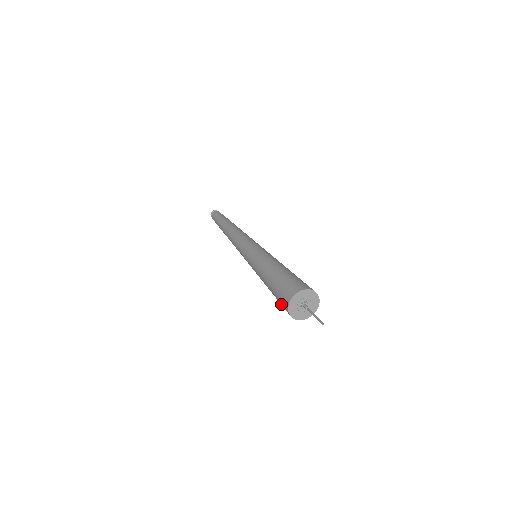
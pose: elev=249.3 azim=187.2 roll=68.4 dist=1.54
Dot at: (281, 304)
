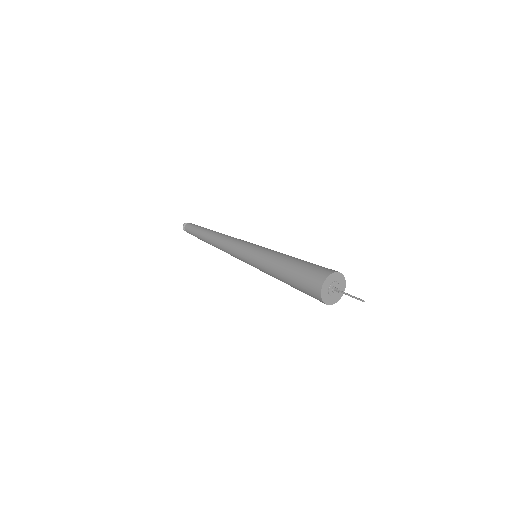
Dot at: (307, 289)
